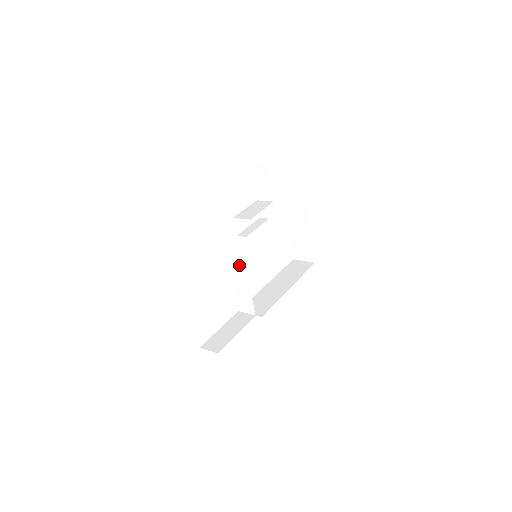
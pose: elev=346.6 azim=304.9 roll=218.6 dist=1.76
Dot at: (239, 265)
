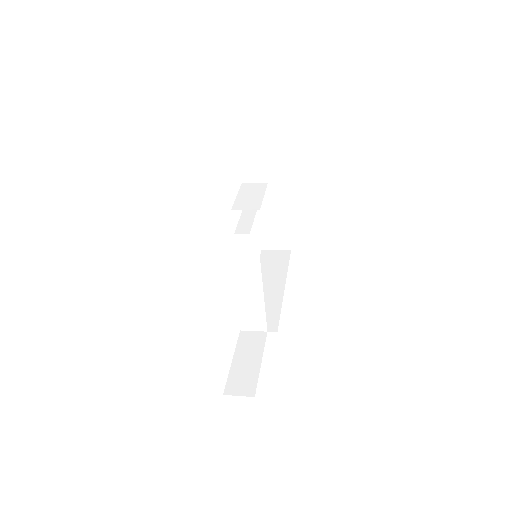
Dot at: (250, 273)
